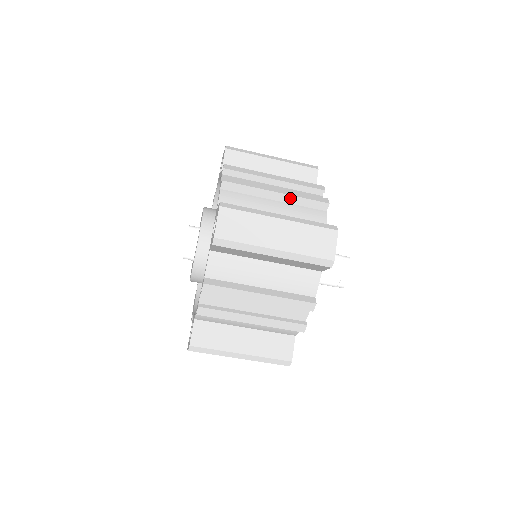
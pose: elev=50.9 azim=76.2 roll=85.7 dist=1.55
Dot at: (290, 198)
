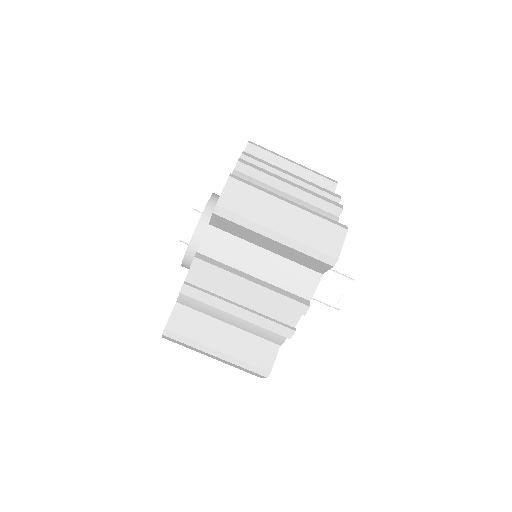
Dot at: (304, 194)
